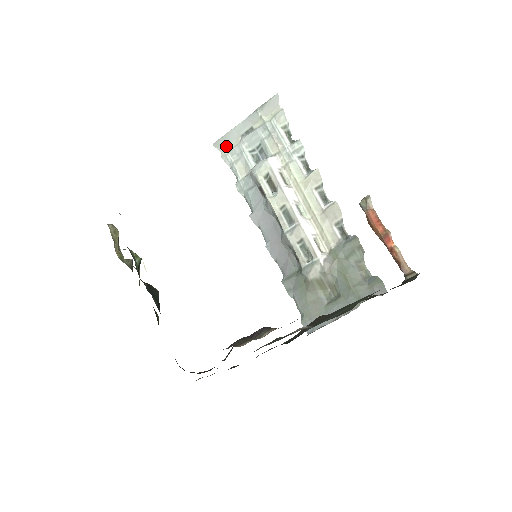
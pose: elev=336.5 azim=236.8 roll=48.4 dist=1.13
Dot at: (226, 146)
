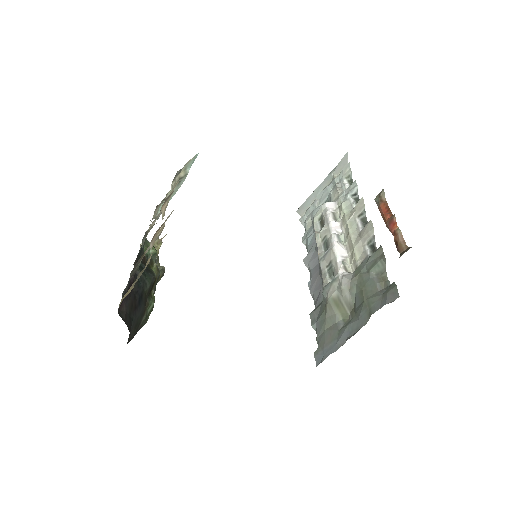
Dot at: (305, 210)
